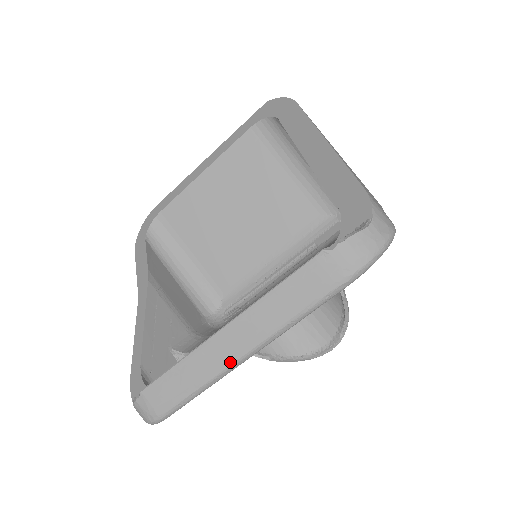
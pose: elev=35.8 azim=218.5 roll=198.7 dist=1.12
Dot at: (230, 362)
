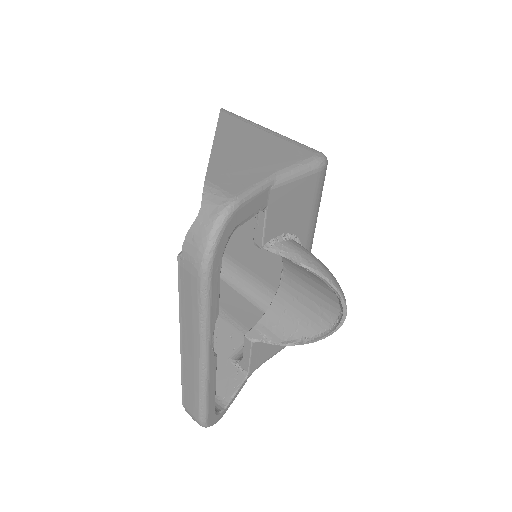
Dot at: (198, 367)
